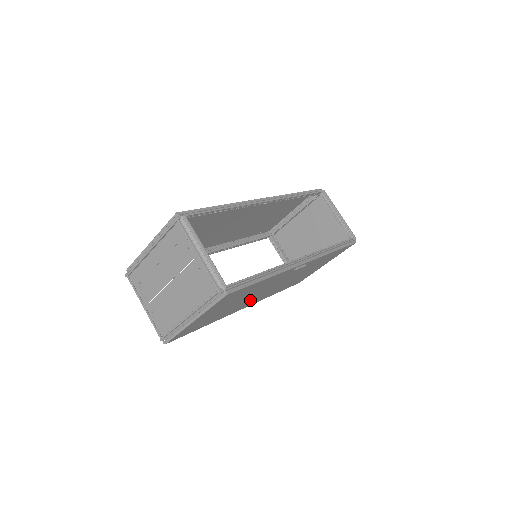
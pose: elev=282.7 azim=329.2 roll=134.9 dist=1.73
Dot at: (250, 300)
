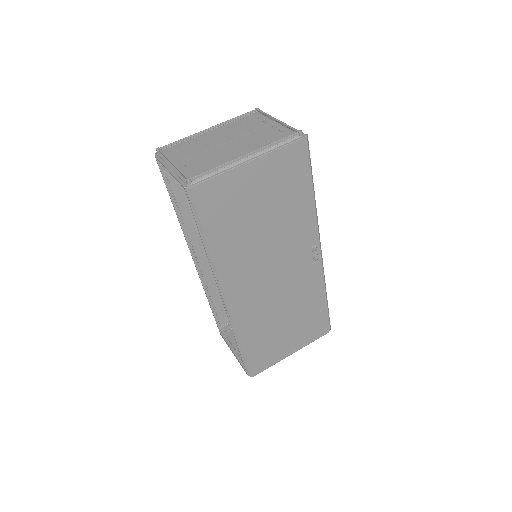
Dot at: (252, 268)
